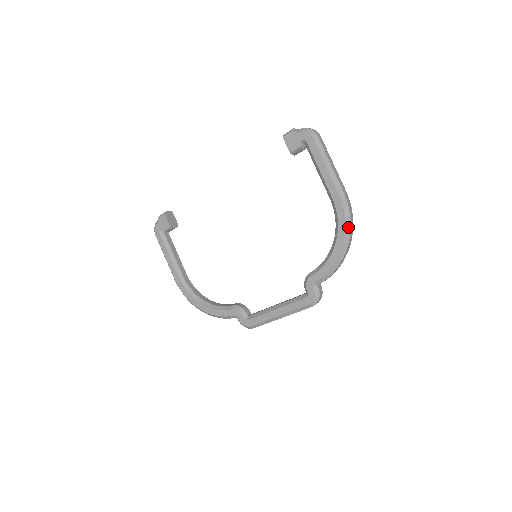
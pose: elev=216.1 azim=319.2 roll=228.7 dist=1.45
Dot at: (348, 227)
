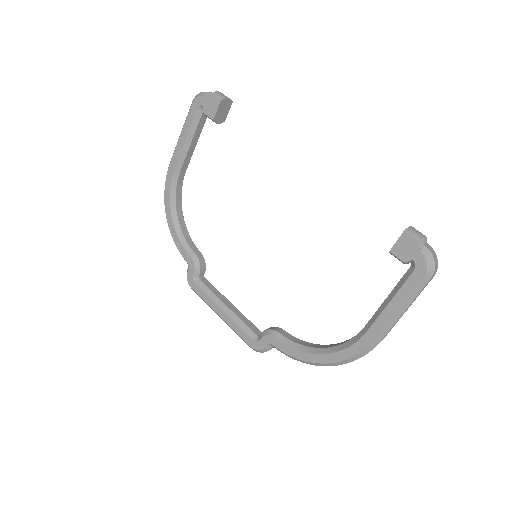
Dot at: (347, 361)
